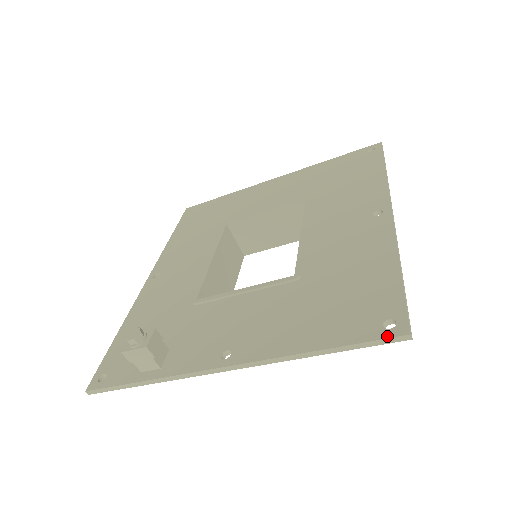
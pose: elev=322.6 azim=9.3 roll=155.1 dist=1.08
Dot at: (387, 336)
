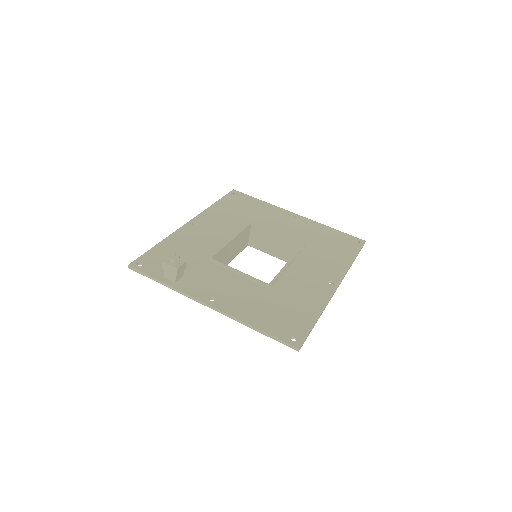
Dot at: (290, 343)
